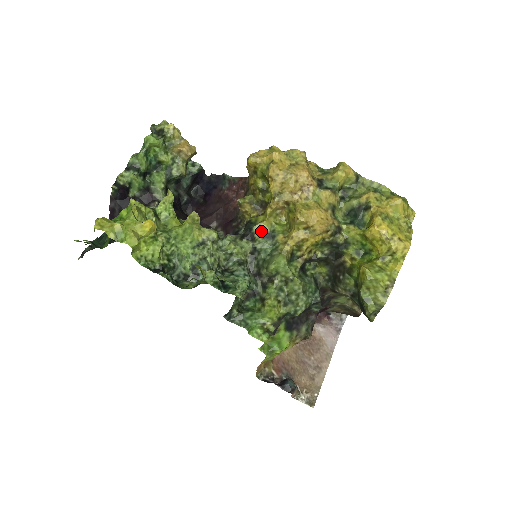
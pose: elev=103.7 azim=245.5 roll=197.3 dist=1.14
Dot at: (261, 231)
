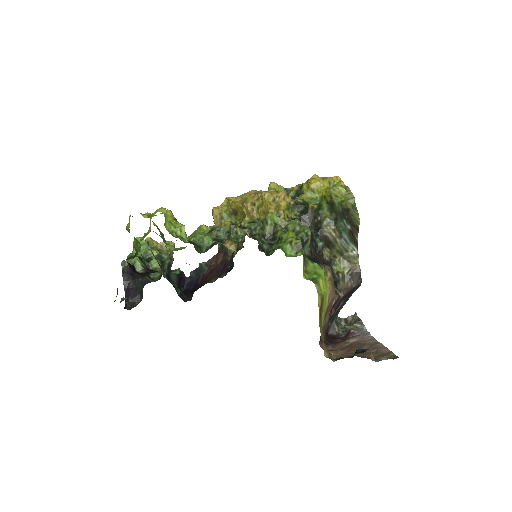
Dot at: (248, 222)
